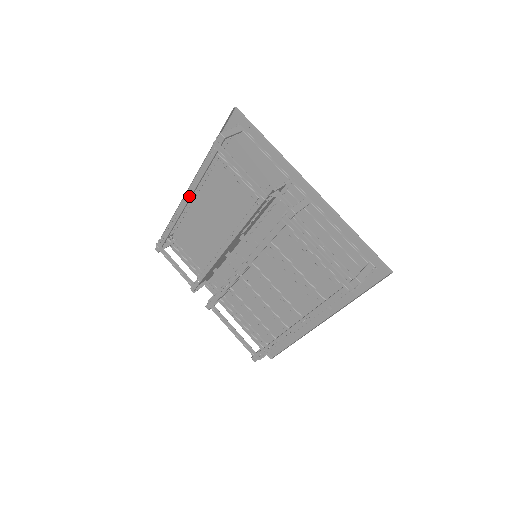
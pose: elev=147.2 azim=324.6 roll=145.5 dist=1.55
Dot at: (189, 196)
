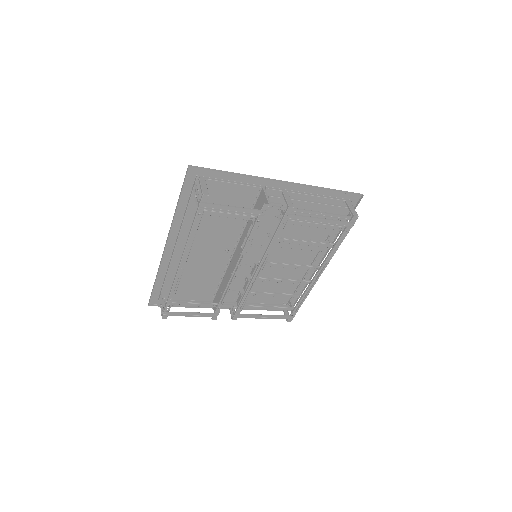
Dot at: (186, 258)
